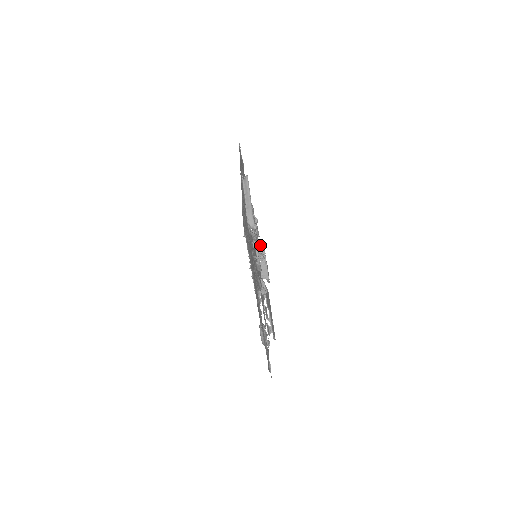
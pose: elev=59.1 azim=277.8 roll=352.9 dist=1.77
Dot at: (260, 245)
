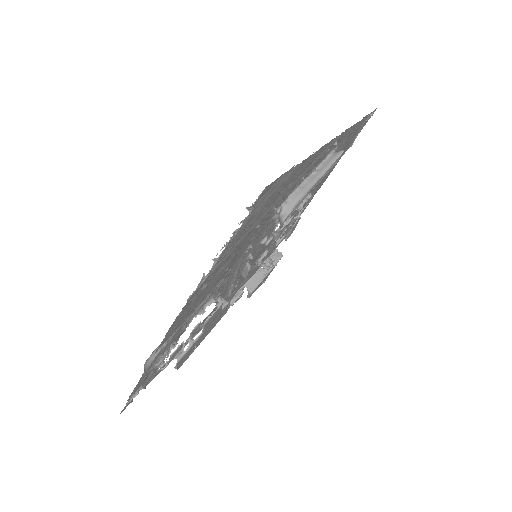
Dot at: occluded
